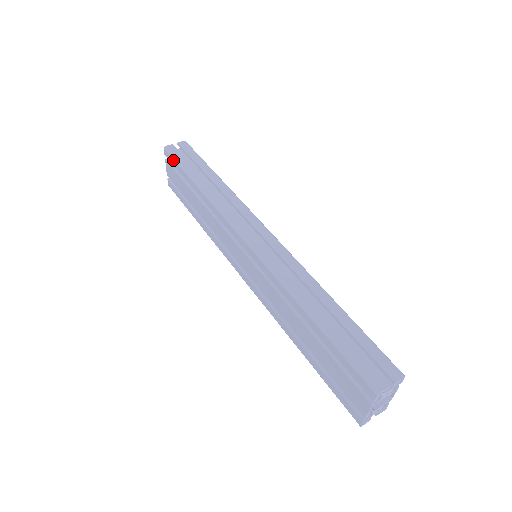
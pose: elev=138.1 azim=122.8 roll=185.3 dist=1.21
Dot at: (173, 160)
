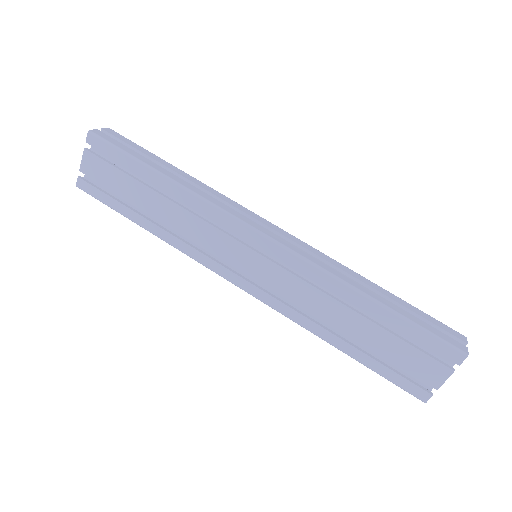
Dot at: (110, 147)
